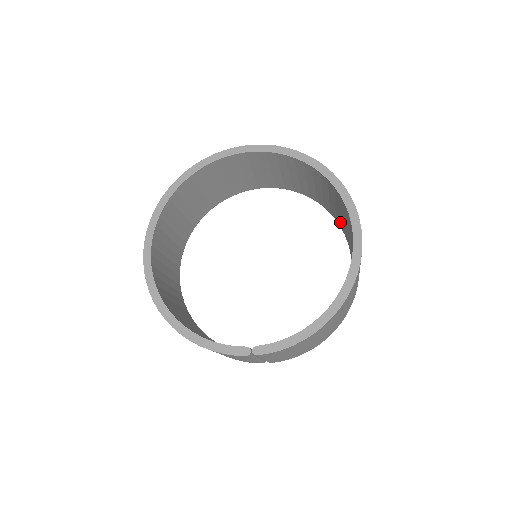
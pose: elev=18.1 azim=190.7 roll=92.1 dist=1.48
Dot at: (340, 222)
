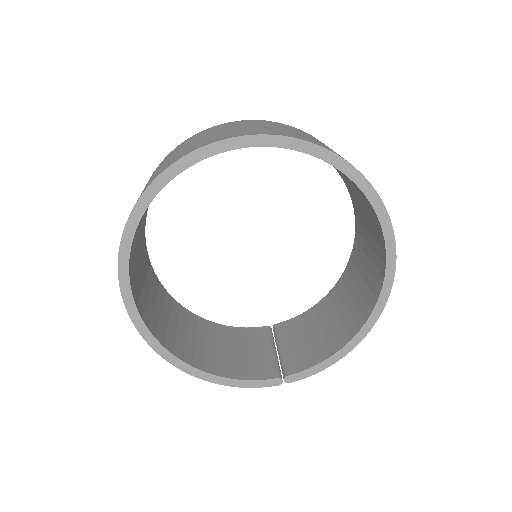
Dot at: (345, 181)
